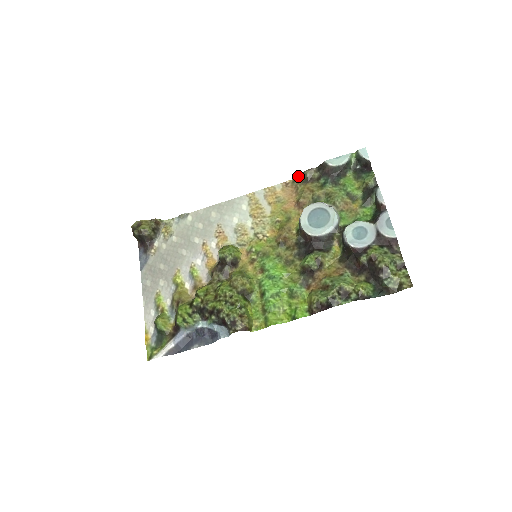
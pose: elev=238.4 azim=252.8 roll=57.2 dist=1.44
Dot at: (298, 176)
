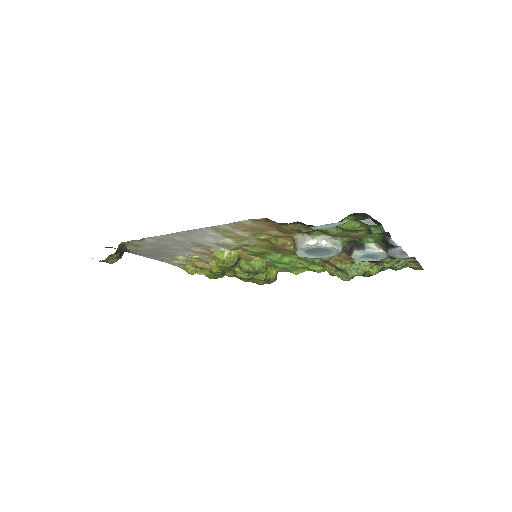
Dot at: (271, 221)
